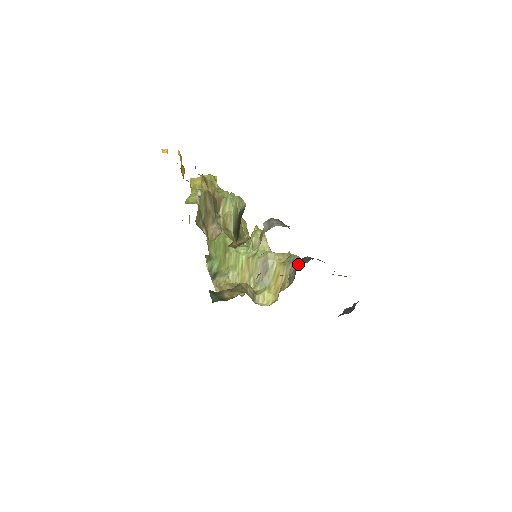
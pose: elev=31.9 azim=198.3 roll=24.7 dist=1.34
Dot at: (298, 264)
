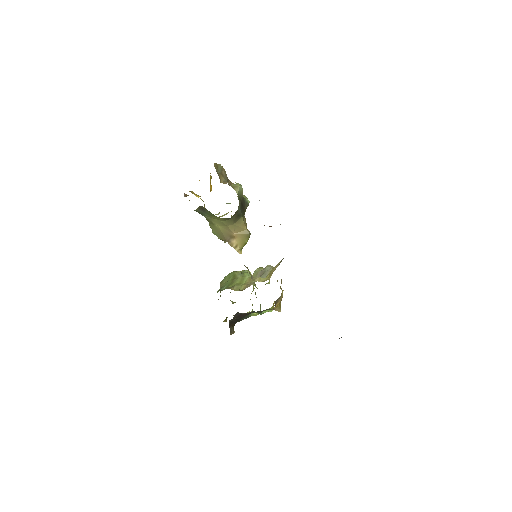
Dot at: occluded
